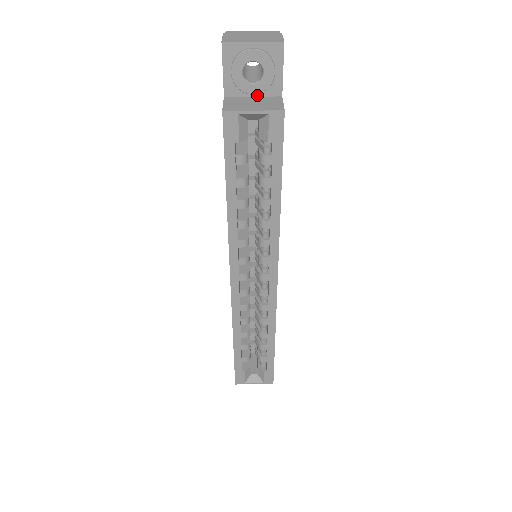
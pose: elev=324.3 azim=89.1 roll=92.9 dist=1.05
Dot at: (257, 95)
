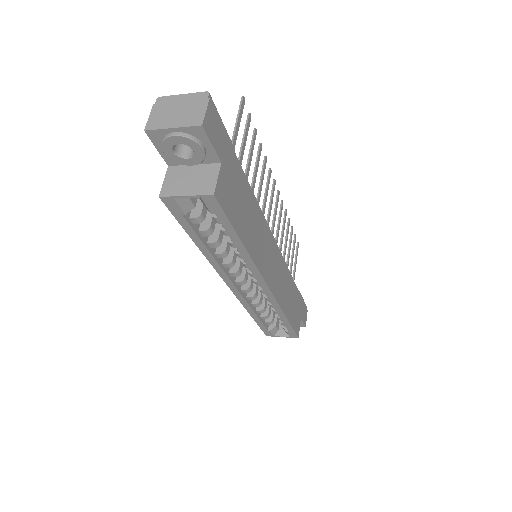
Dot at: (197, 163)
